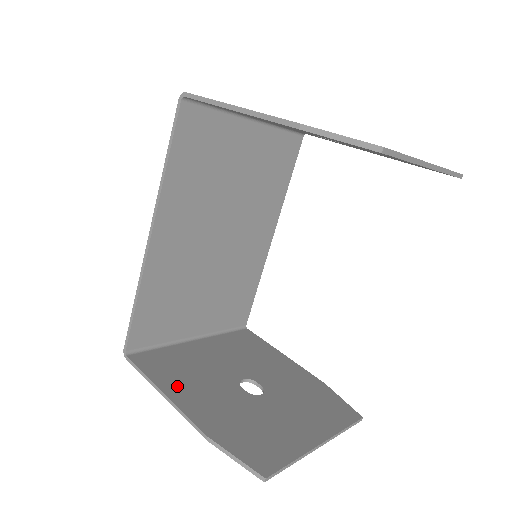
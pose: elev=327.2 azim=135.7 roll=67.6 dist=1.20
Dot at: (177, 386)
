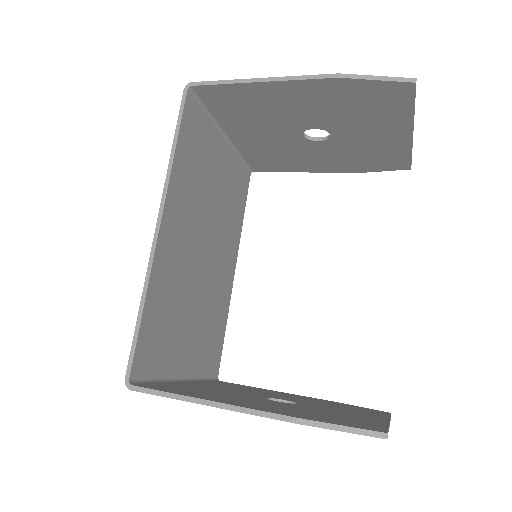
Dot at: (216, 398)
